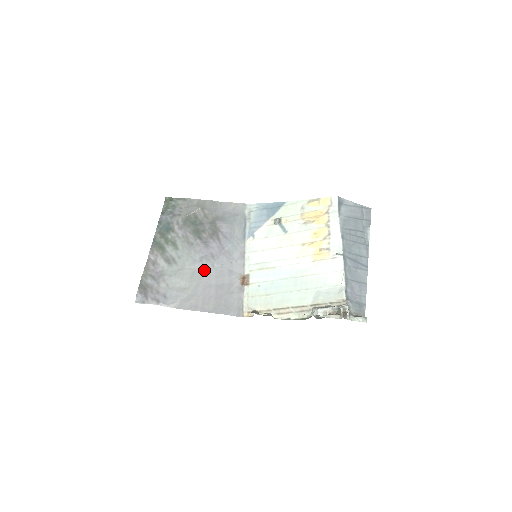
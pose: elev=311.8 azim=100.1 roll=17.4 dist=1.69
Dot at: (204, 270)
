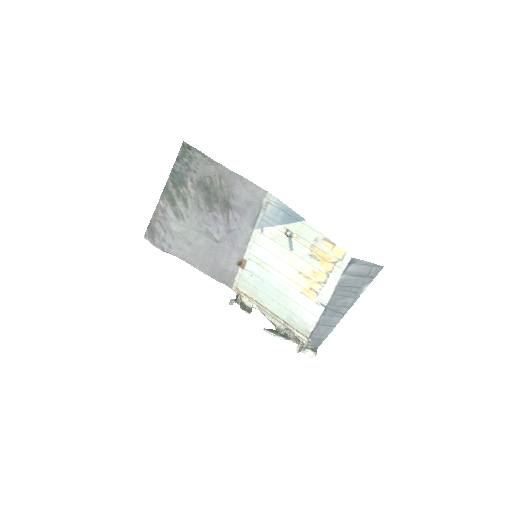
Dot at: (208, 239)
